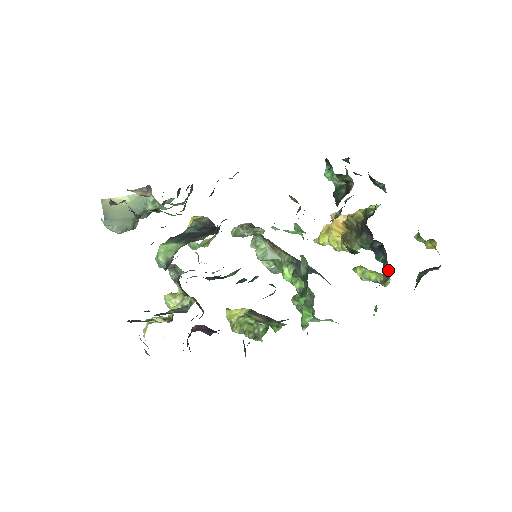
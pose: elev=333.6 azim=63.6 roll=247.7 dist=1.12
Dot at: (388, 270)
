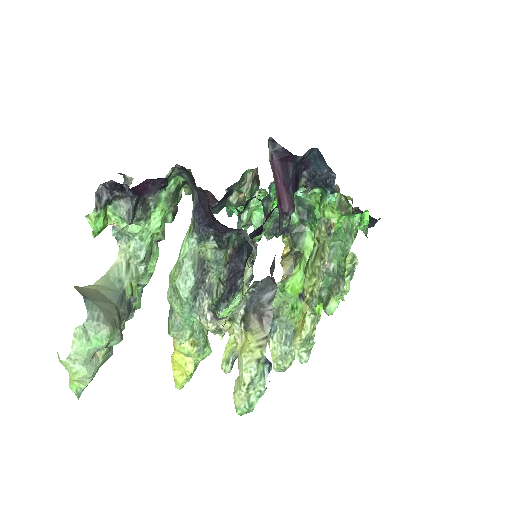
Dot at: occluded
